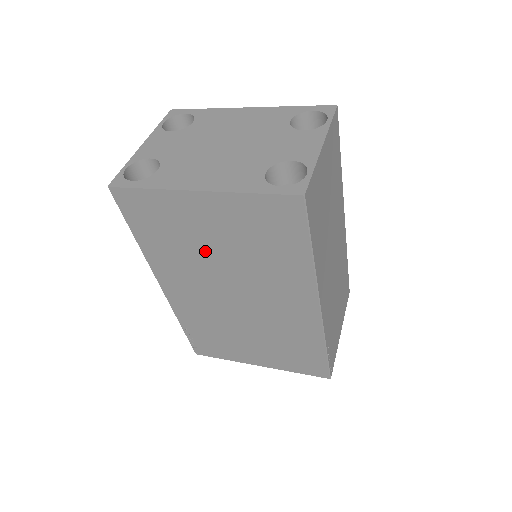
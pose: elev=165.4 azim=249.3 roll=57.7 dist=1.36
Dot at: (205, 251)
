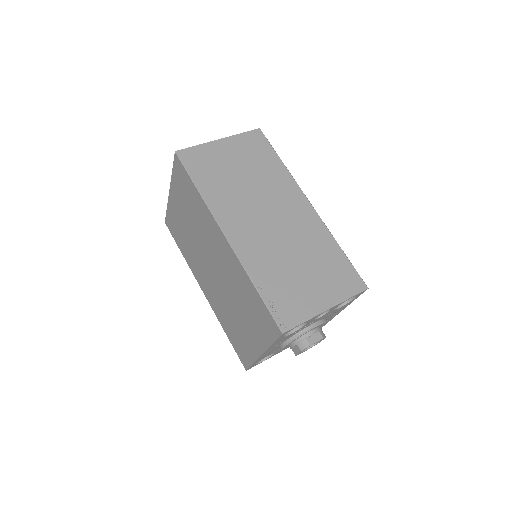
Dot at: (190, 235)
